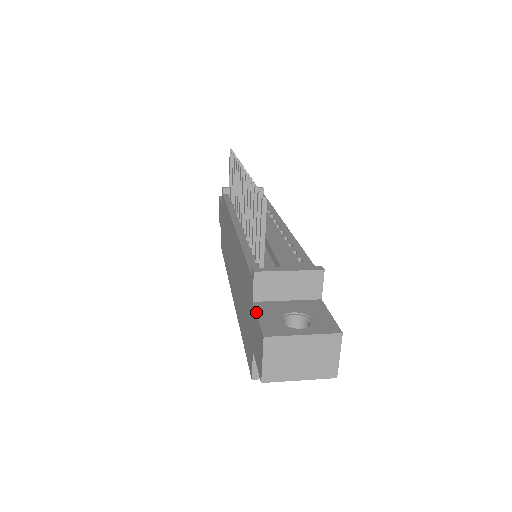
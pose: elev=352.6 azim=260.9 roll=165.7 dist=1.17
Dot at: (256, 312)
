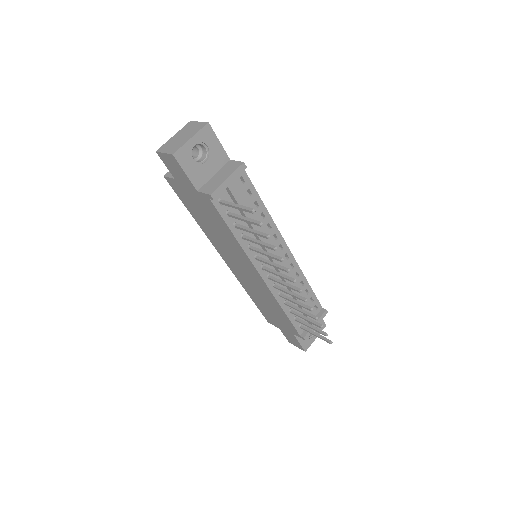
Dot at: (298, 340)
